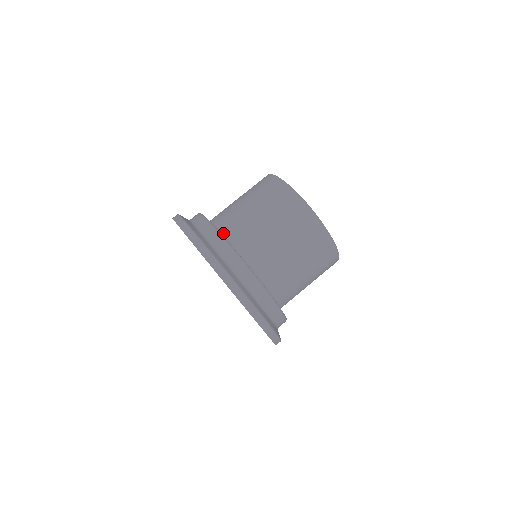
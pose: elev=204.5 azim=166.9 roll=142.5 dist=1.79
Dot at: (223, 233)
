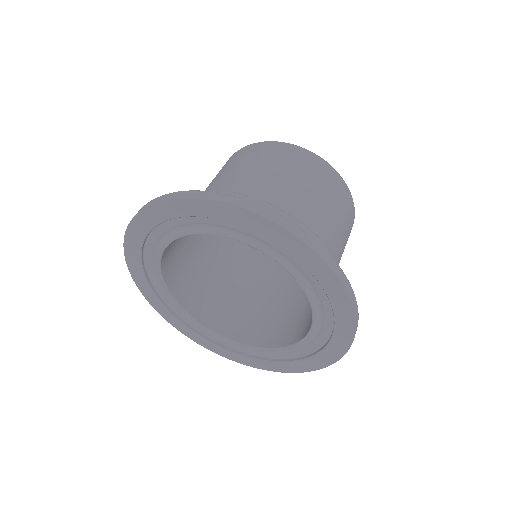
Dot at: occluded
